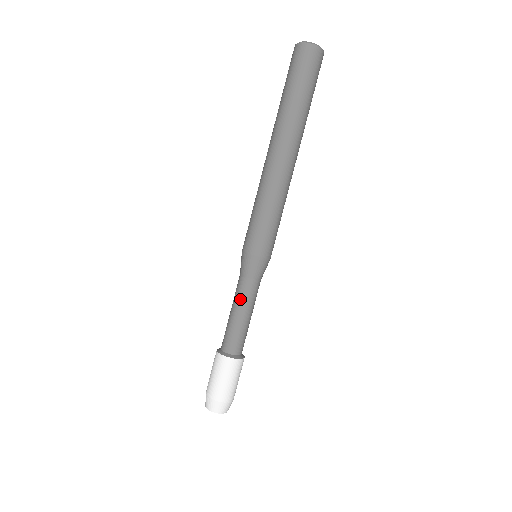
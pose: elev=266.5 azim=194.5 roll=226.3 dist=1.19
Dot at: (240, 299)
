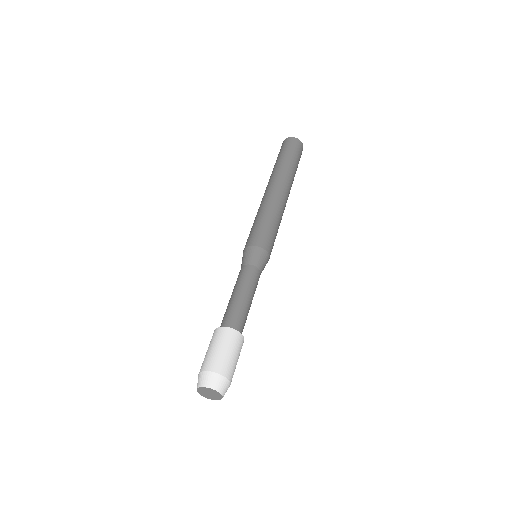
Dot at: (240, 281)
